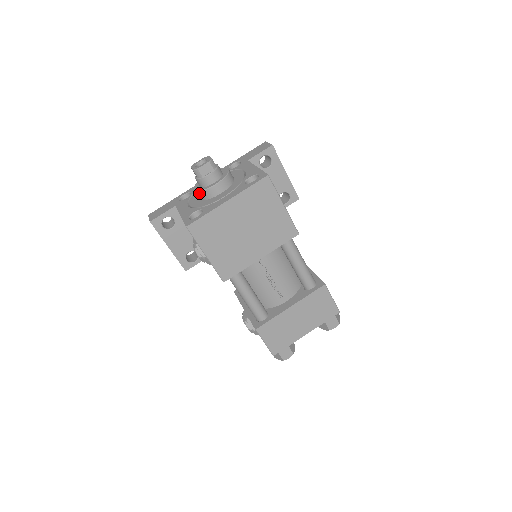
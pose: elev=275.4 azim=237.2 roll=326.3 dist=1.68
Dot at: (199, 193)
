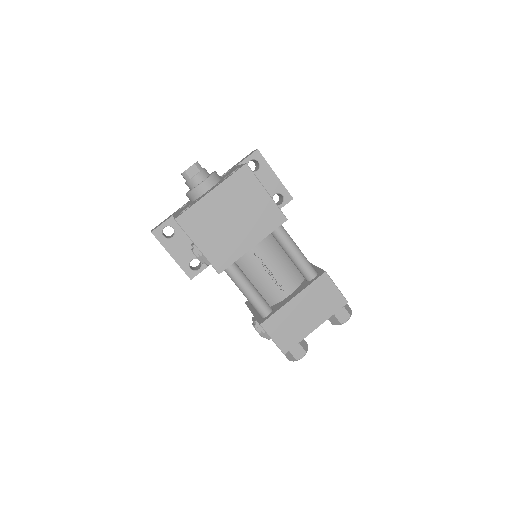
Dot at: (189, 194)
